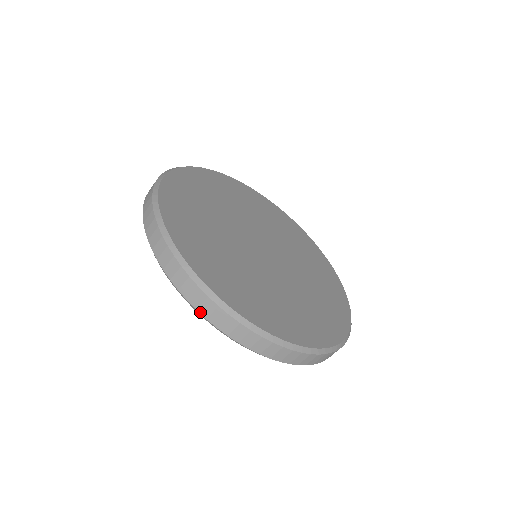
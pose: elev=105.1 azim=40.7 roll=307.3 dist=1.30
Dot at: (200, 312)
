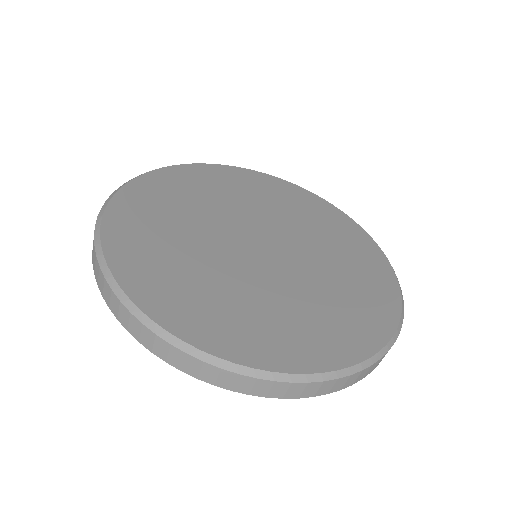
Dot at: (171, 364)
